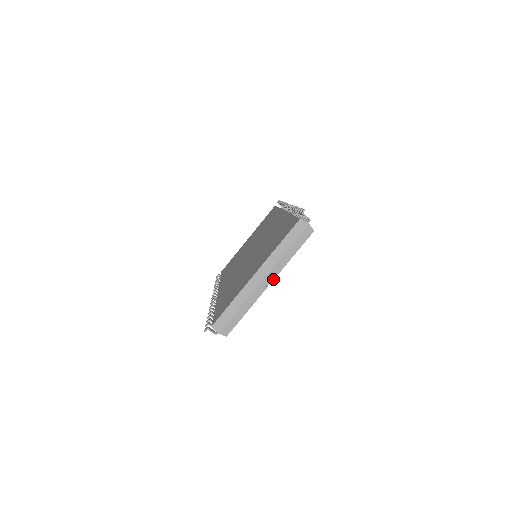
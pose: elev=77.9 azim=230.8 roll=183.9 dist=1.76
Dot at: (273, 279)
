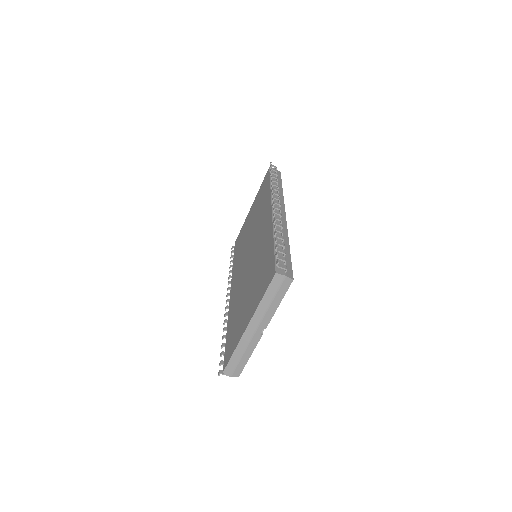
Dot at: (266, 327)
